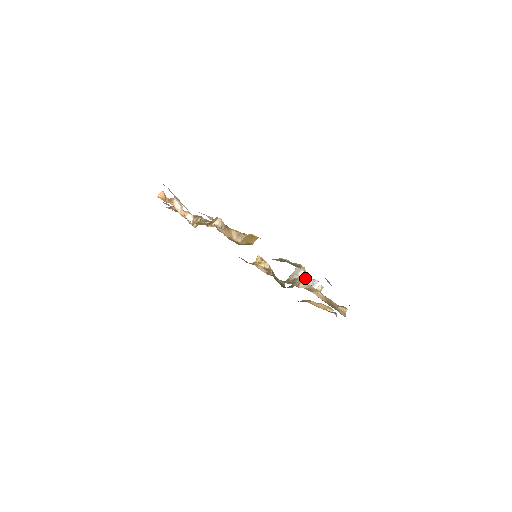
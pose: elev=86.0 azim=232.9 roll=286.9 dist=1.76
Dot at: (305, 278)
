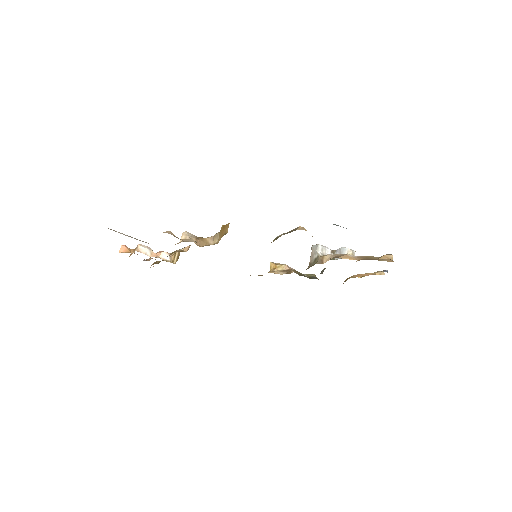
Dot at: (328, 253)
